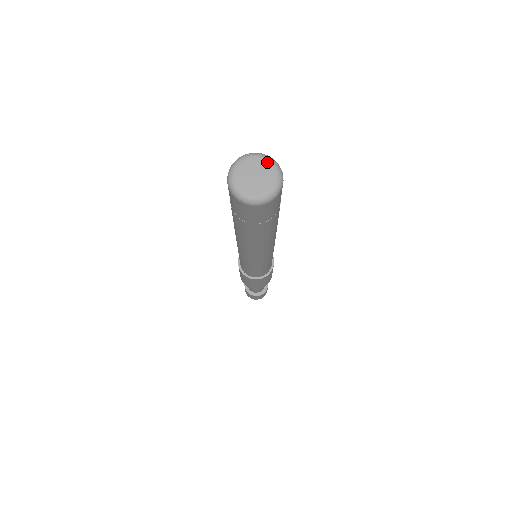
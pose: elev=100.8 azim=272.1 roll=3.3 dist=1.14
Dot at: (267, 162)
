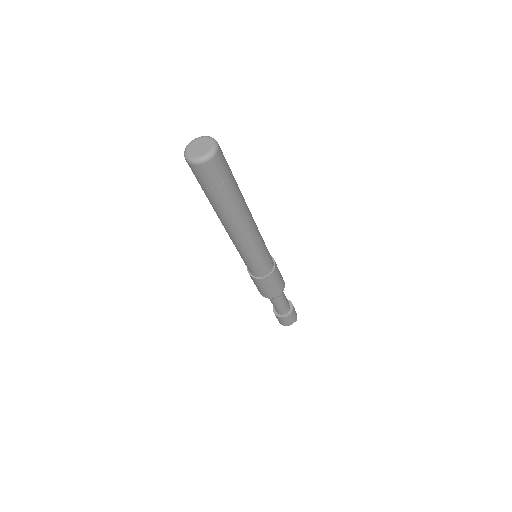
Dot at: (202, 138)
